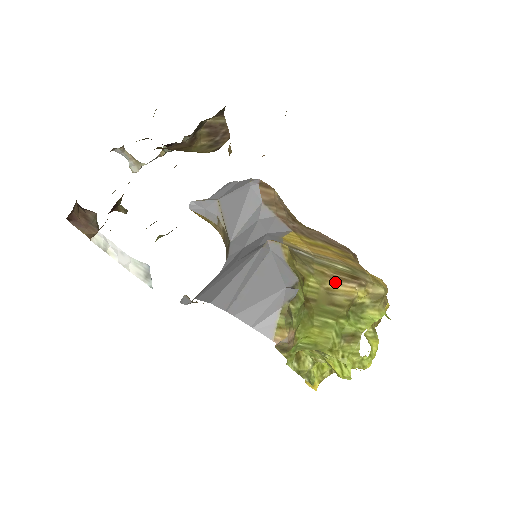
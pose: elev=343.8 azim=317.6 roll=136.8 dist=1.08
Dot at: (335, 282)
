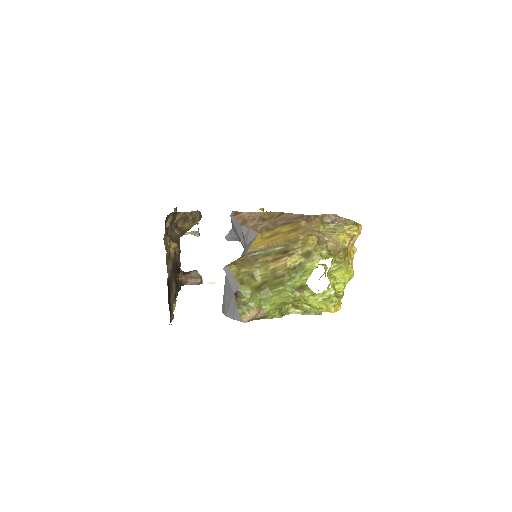
Dot at: (275, 263)
